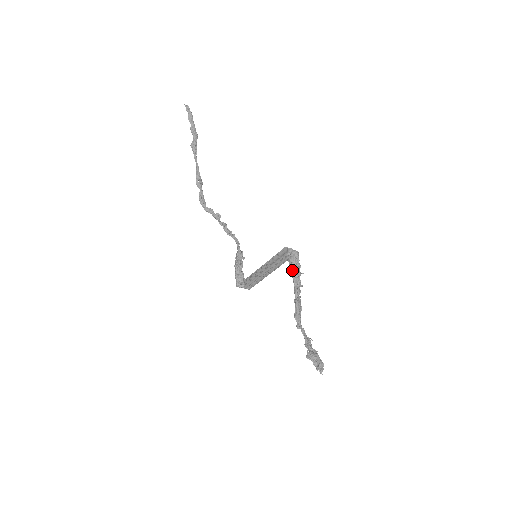
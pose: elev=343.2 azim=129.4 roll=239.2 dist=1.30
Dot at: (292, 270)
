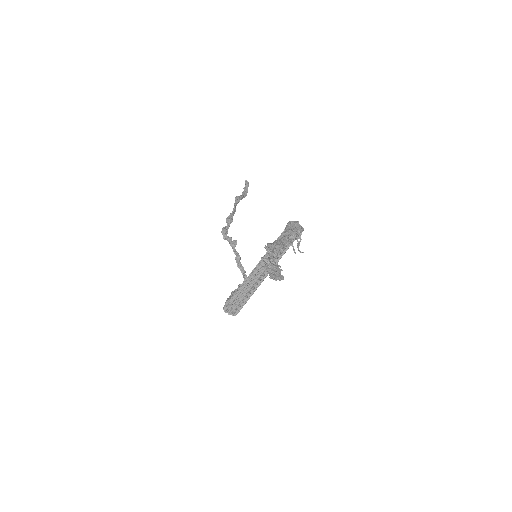
Dot at: (287, 227)
